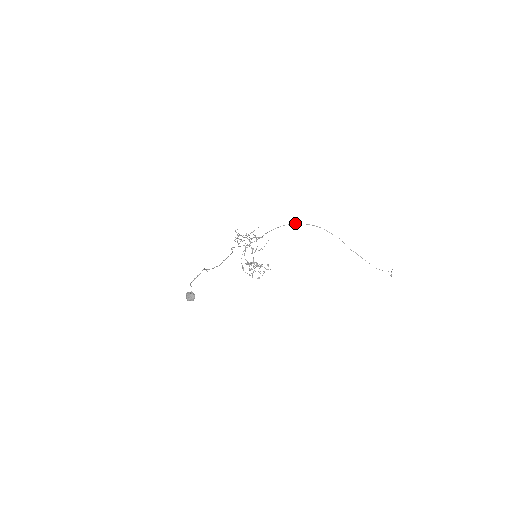
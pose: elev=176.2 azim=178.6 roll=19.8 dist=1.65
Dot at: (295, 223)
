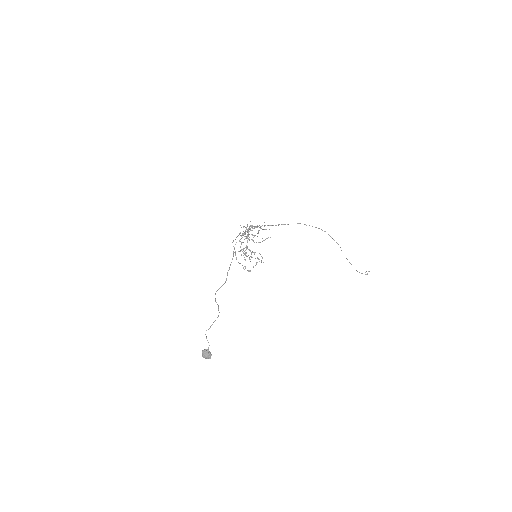
Dot at: occluded
